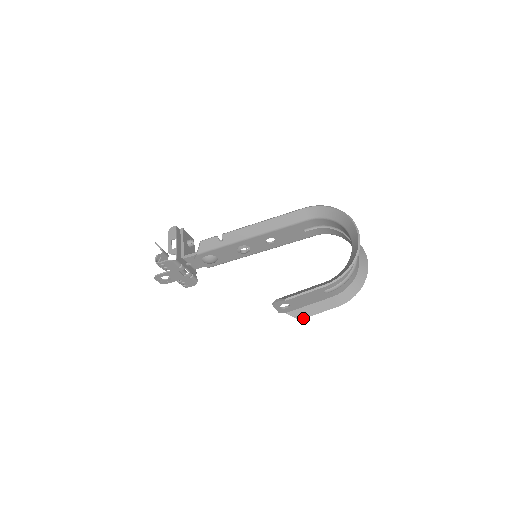
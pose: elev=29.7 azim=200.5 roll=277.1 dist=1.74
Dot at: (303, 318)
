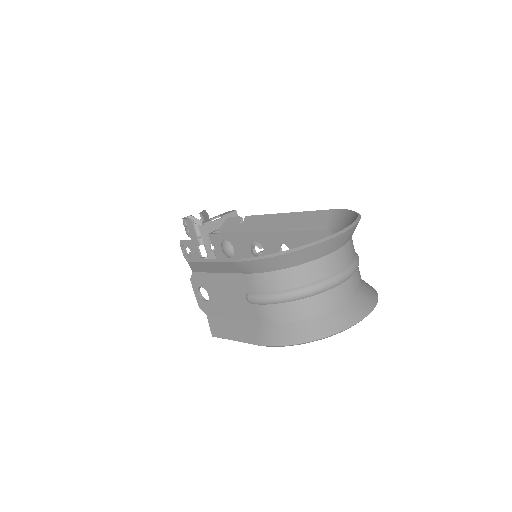
Dot at: (217, 336)
